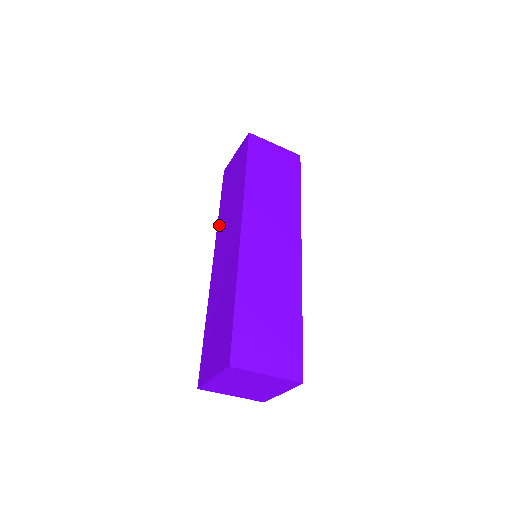
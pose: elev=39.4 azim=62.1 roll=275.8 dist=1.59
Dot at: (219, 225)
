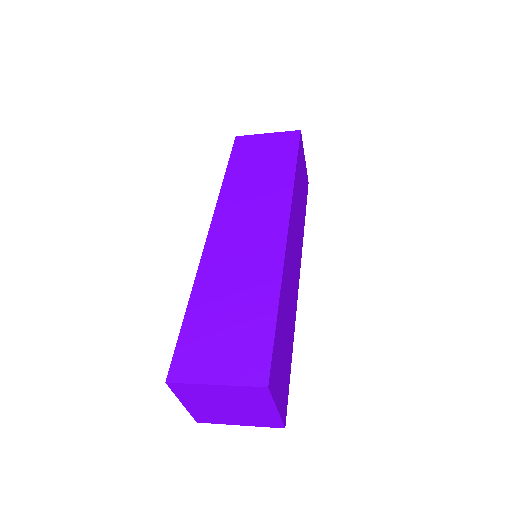
Dot at: occluded
